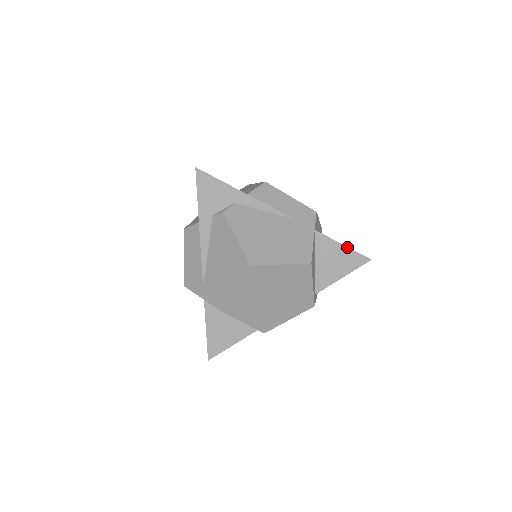
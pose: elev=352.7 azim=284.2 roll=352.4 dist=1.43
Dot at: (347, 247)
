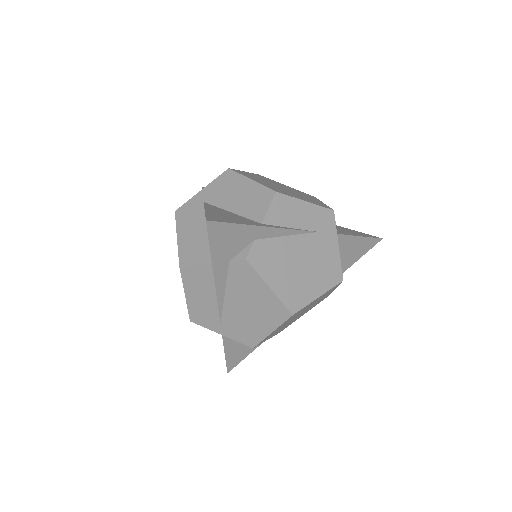
Dot at: (363, 237)
